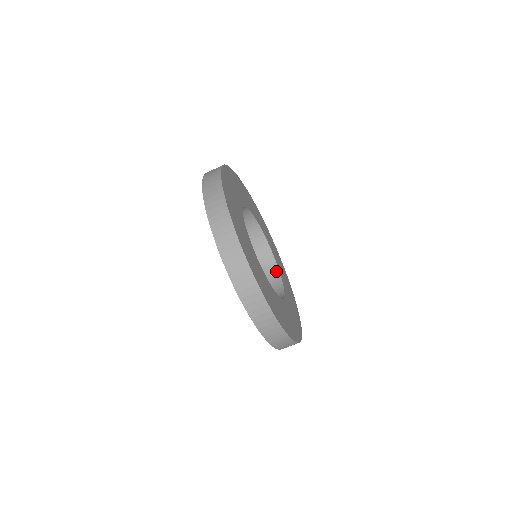
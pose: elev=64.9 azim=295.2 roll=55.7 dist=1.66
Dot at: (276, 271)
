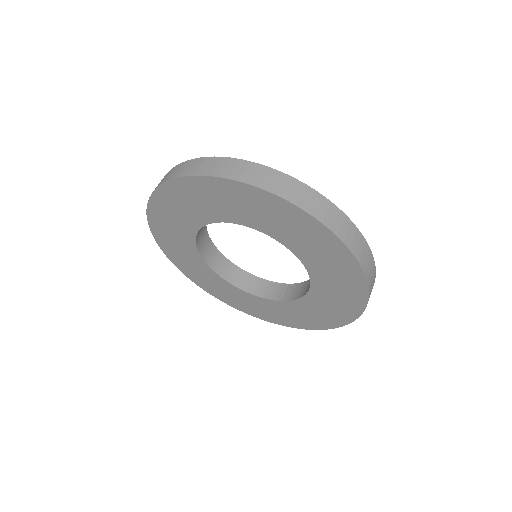
Dot at: (300, 285)
